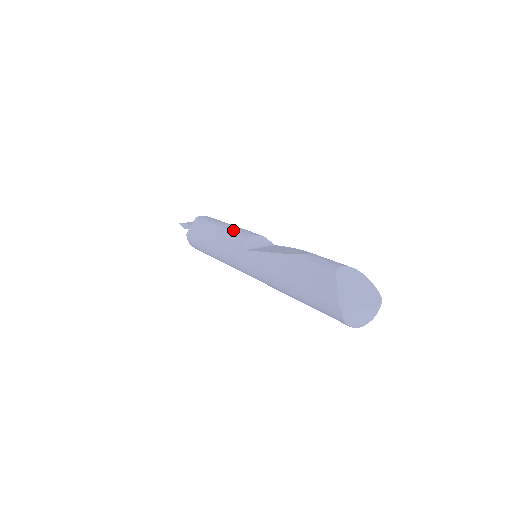
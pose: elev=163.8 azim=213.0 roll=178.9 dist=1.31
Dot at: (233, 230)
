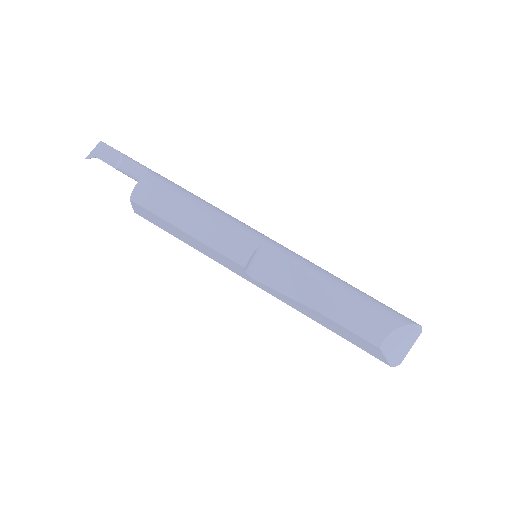
Dot at: (213, 247)
